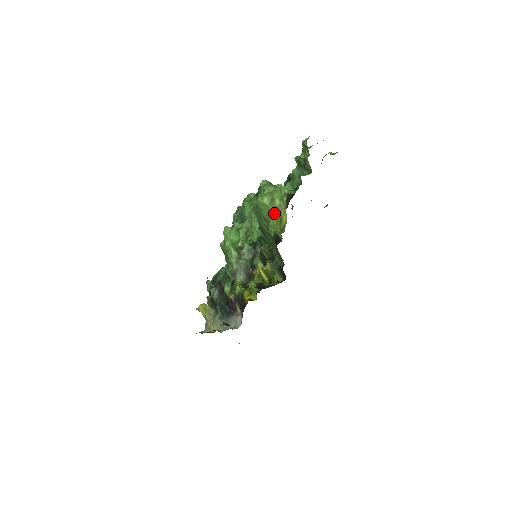
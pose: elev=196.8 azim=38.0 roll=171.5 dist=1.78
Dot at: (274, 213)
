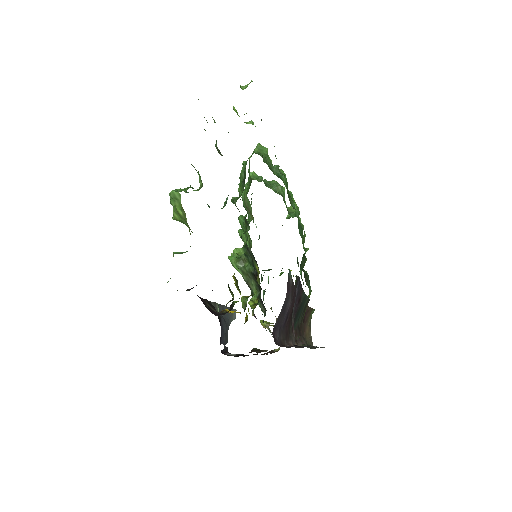
Dot at: (187, 225)
